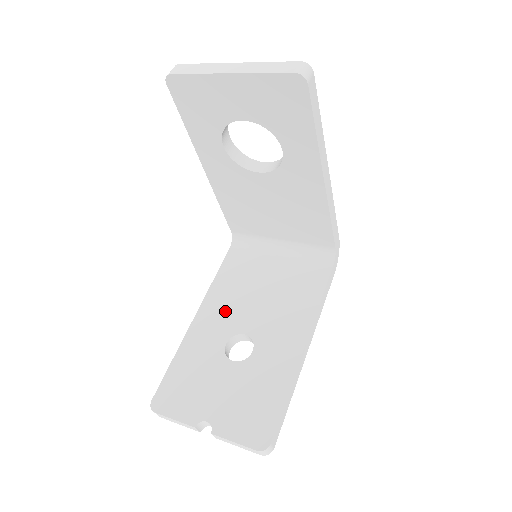
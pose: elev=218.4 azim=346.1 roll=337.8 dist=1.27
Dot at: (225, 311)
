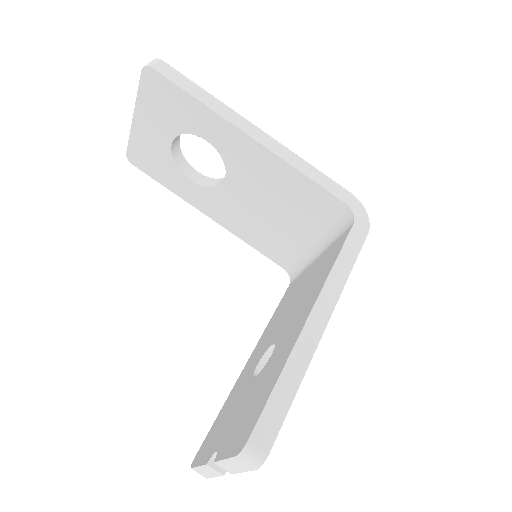
Dot at: (267, 337)
